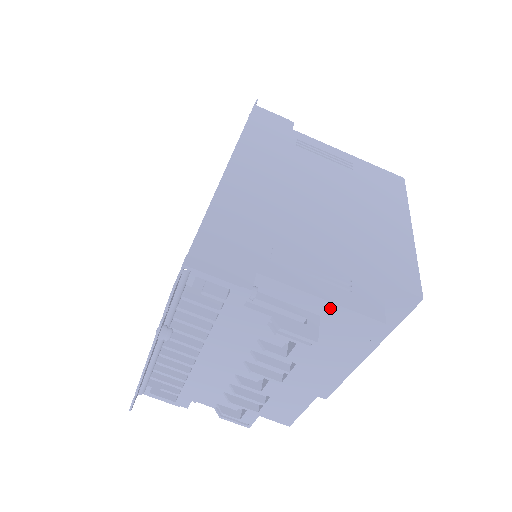
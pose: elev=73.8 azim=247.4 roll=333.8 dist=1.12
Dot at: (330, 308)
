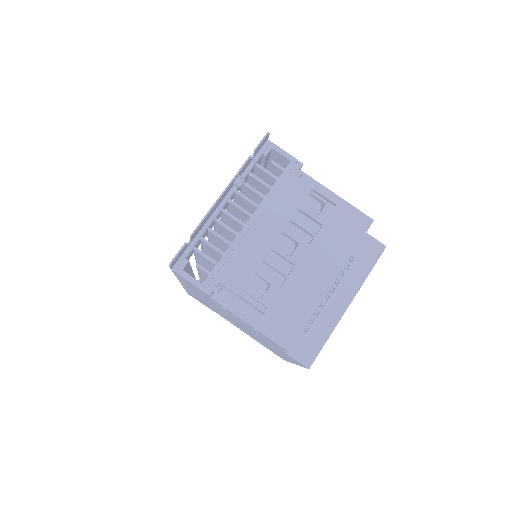
Dot at: (341, 203)
